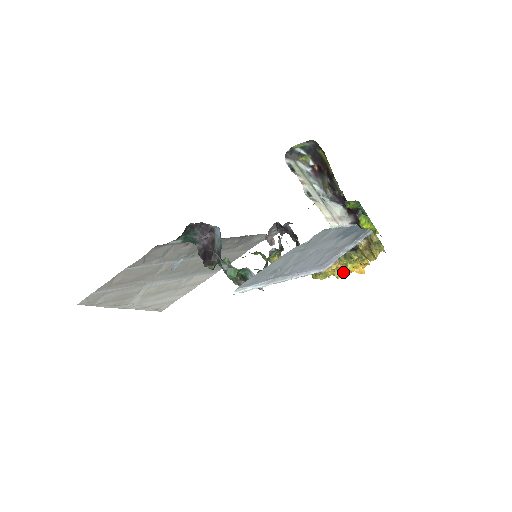
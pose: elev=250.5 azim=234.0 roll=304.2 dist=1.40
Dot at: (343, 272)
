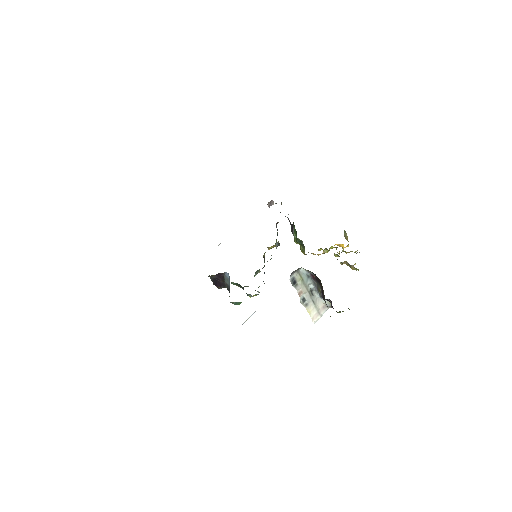
Dot at: occluded
